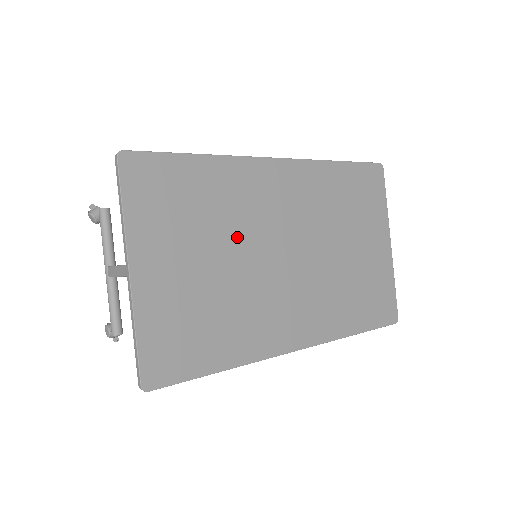
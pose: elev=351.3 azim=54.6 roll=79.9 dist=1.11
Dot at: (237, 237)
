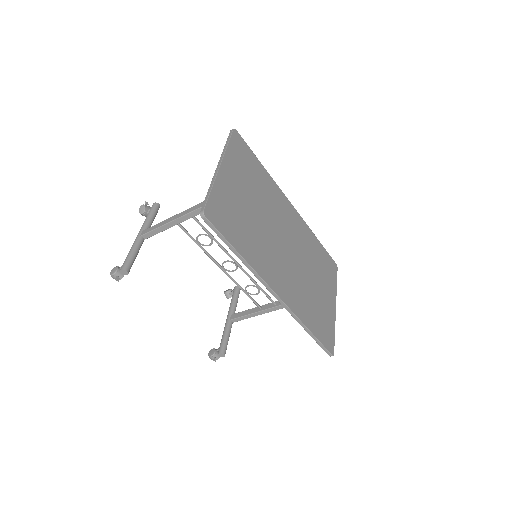
Dot at: (266, 210)
